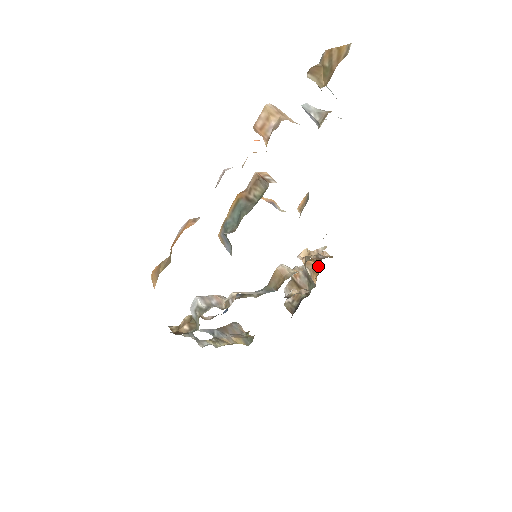
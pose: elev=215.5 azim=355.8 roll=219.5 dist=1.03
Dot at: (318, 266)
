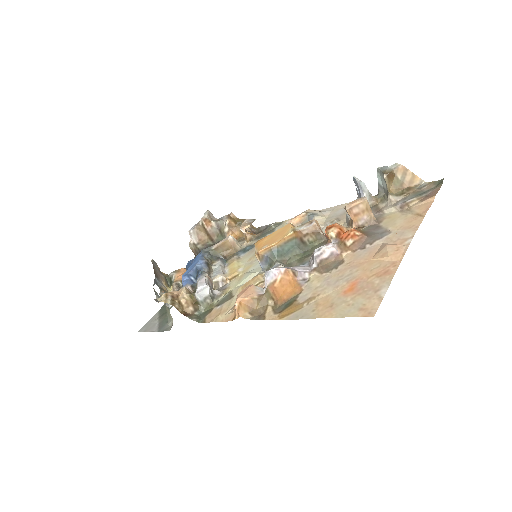
Dot at: (239, 230)
